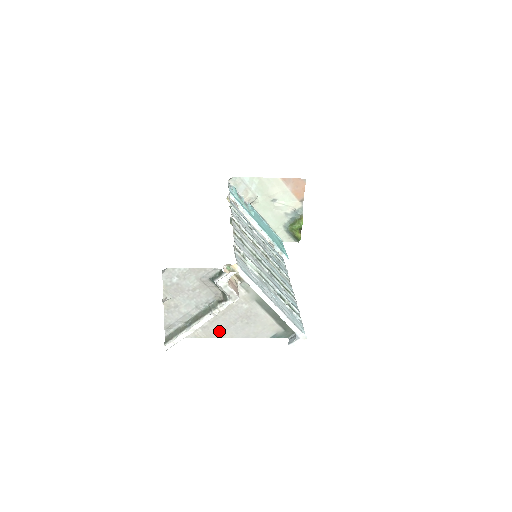
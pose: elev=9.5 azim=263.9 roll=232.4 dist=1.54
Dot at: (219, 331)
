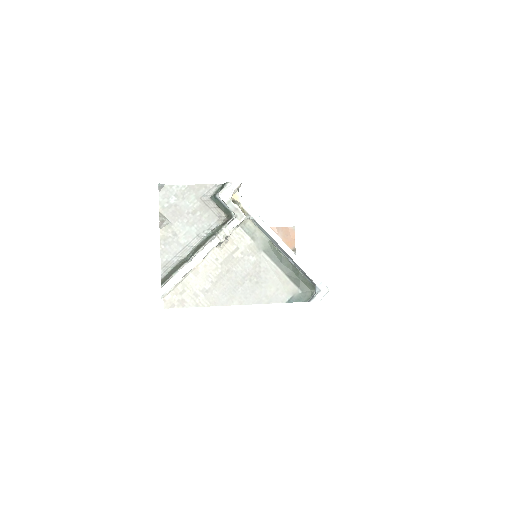
Dot at: (225, 296)
